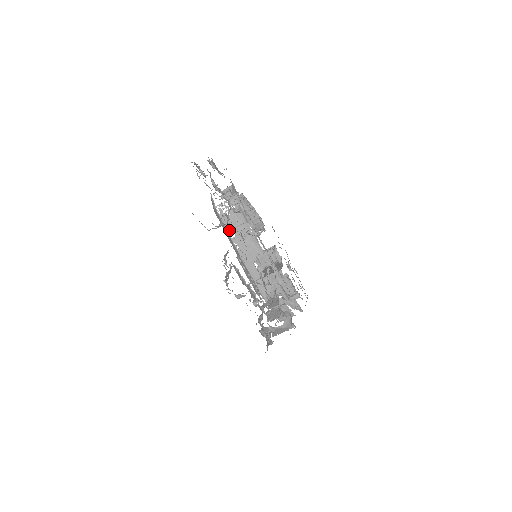
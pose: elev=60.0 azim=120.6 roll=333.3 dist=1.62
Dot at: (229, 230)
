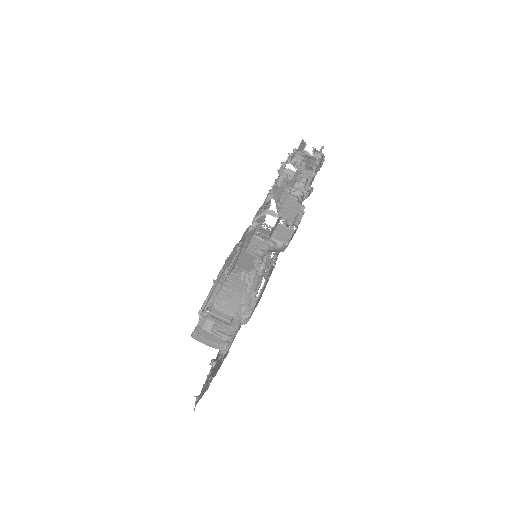
Dot at: occluded
